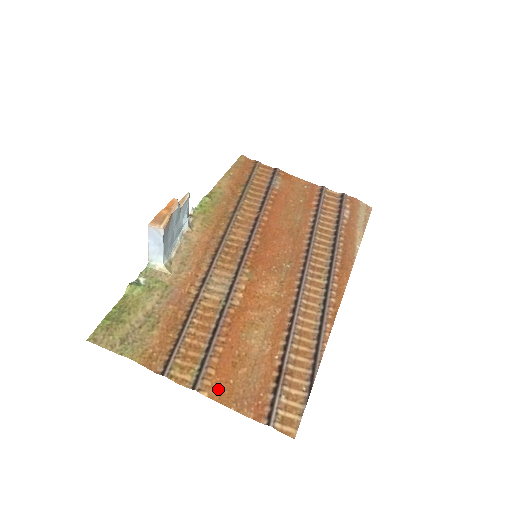
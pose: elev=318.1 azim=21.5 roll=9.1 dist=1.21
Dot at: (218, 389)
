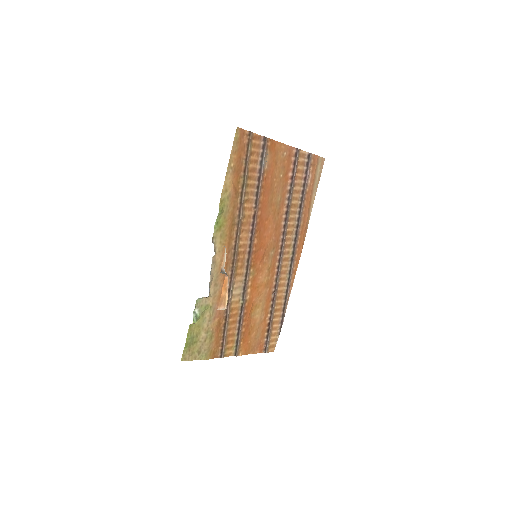
Dot at: (245, 349)
